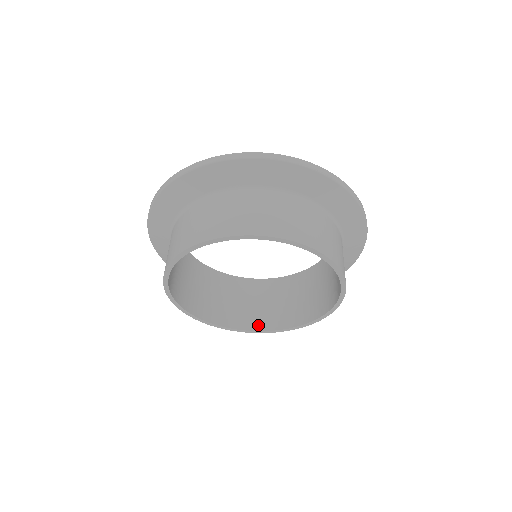
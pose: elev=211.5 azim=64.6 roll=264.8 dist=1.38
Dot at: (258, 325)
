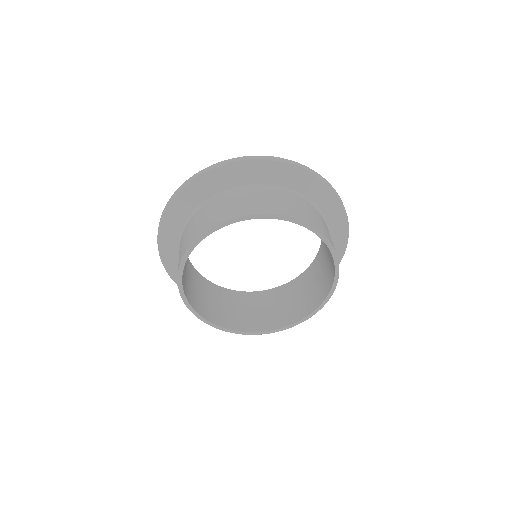
Dot at: (271, 325)
